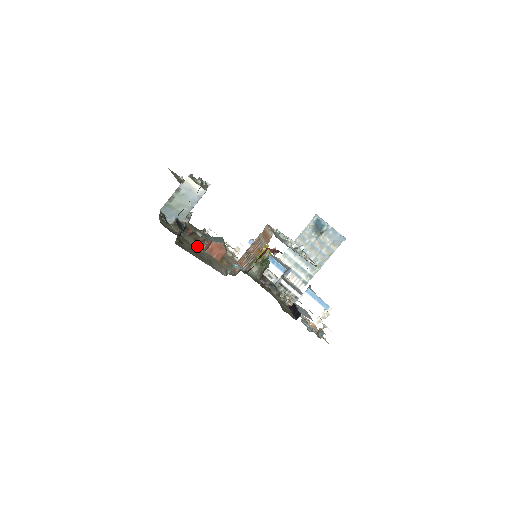
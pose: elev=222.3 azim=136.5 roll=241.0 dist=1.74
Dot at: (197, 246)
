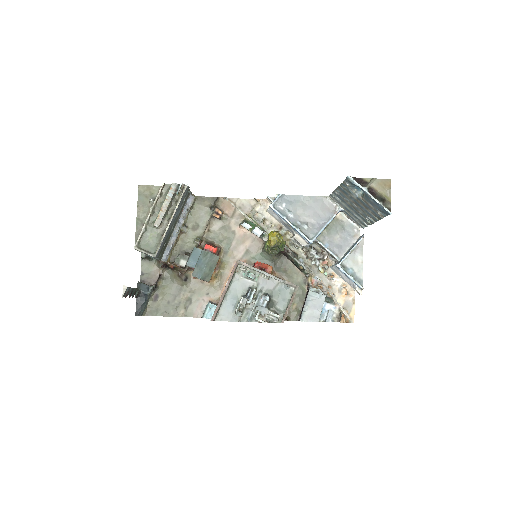
Dot at: (179, 282)
